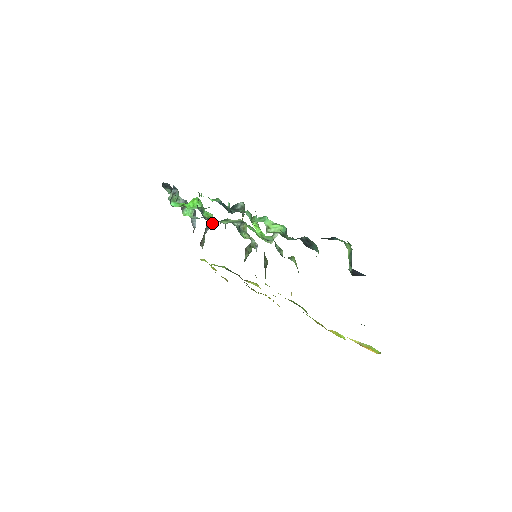
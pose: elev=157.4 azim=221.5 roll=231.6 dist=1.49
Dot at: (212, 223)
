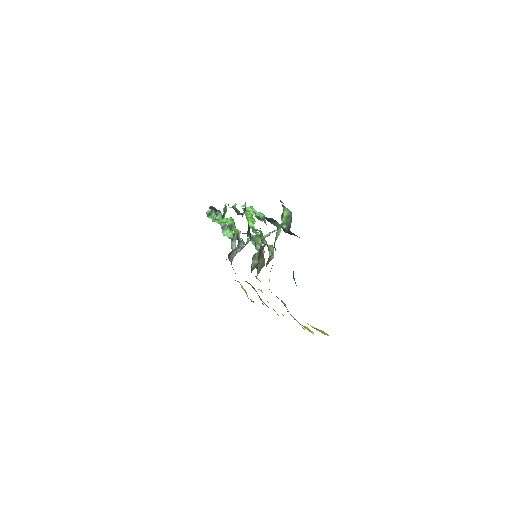
Dot at: (236, 235)
